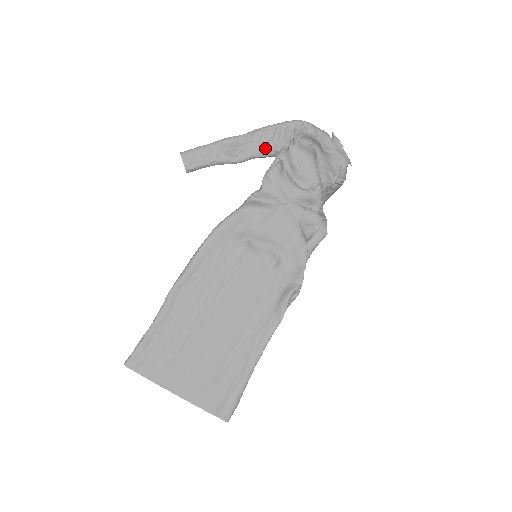
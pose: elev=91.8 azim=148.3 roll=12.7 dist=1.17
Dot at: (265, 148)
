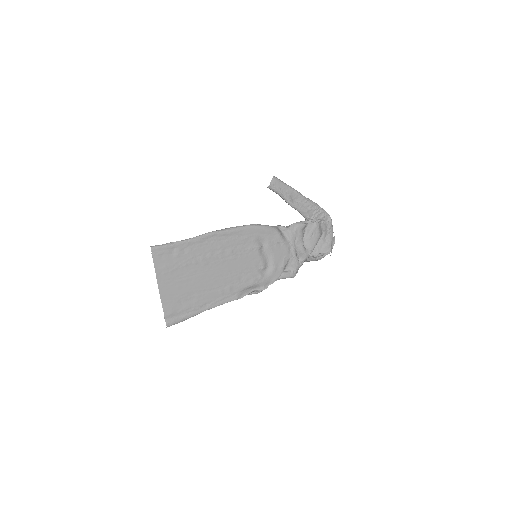
Dot at: (307, 212)
